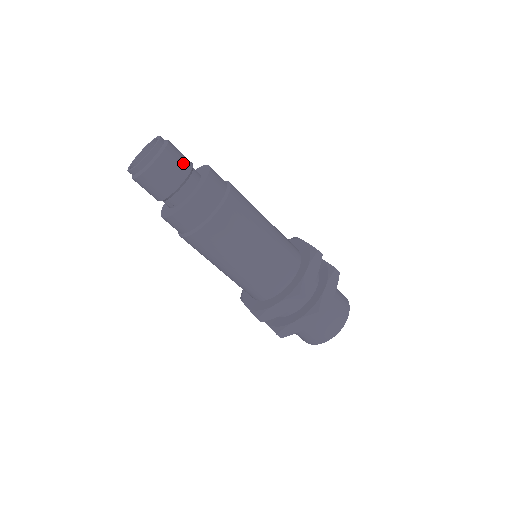
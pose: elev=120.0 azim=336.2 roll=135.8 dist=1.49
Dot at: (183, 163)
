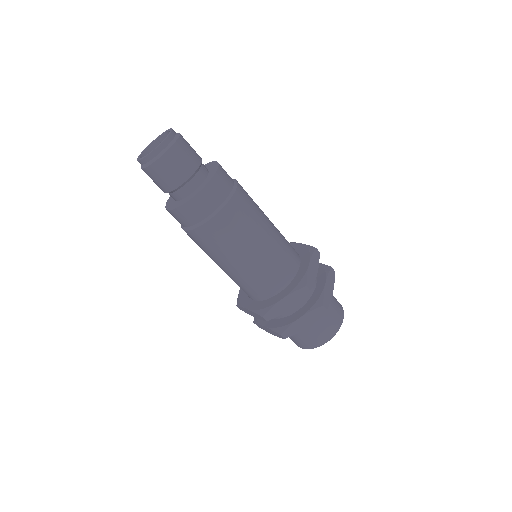
Dot at: (181, 171)
